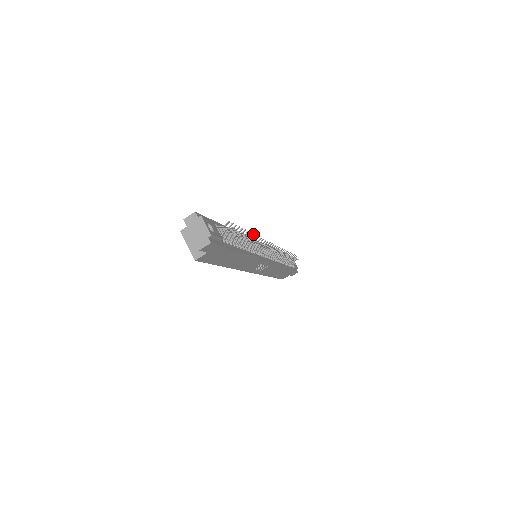
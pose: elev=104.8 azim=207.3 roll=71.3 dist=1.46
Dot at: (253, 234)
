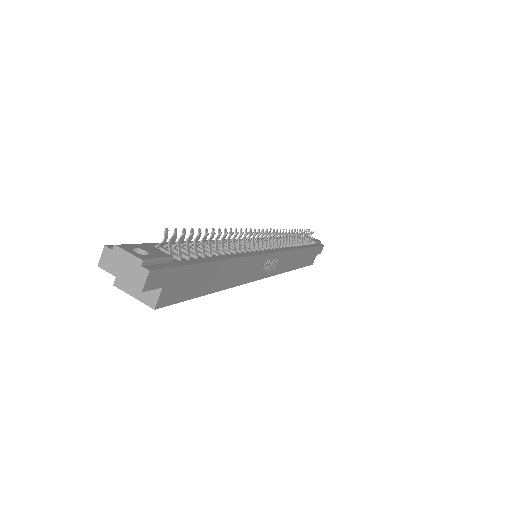
Dot at: (224, 230)
